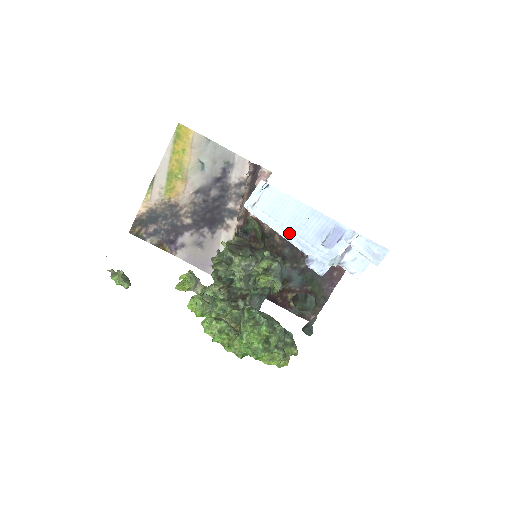
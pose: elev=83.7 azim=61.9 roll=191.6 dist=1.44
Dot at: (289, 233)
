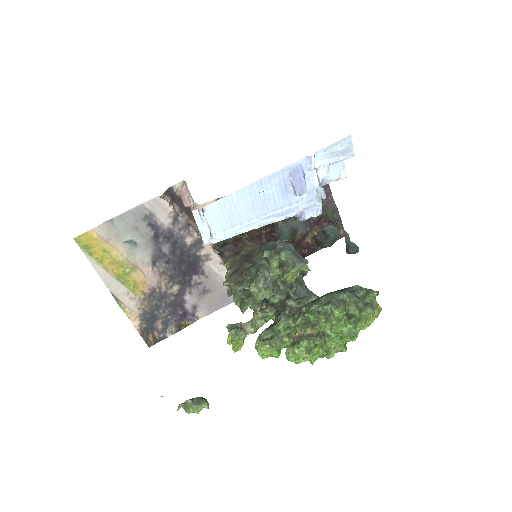
Dot at: (262, 219)
